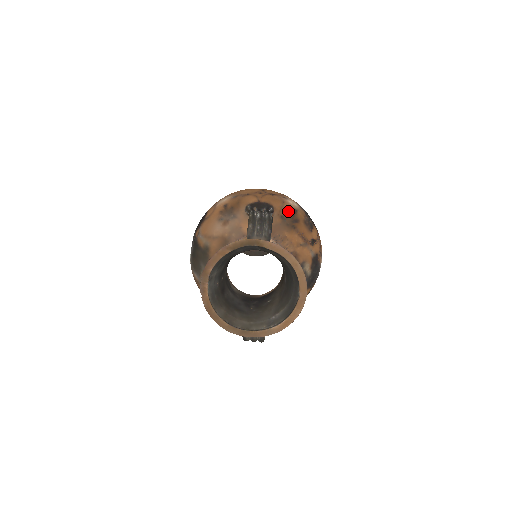
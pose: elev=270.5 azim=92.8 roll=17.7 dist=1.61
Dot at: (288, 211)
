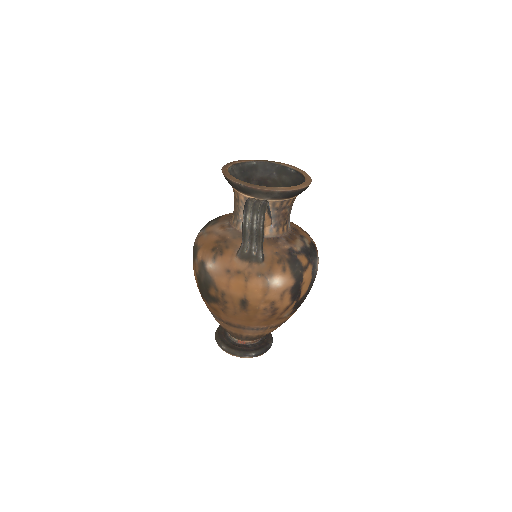
Dot at: occluded
